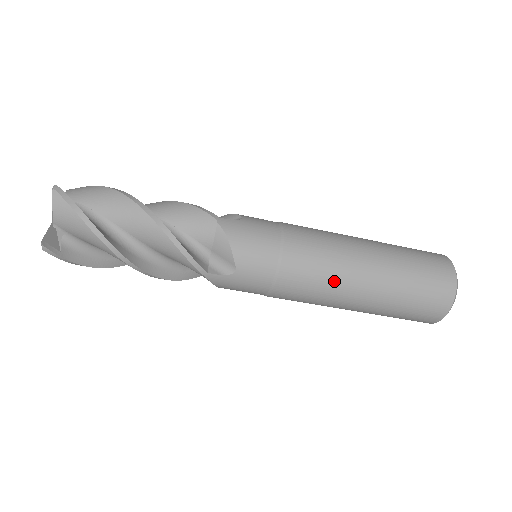
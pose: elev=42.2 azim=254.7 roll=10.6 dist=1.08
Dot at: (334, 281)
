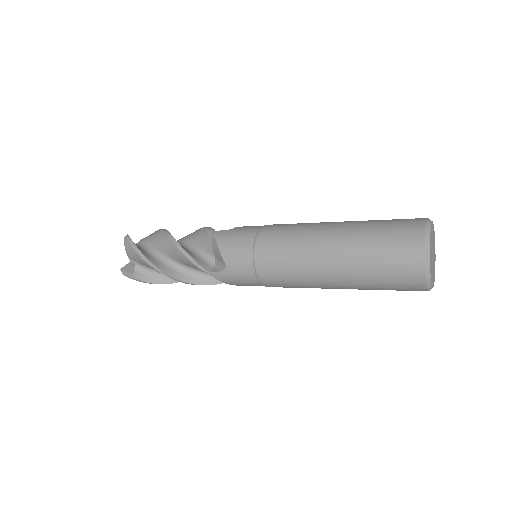
Dot at: occluded
